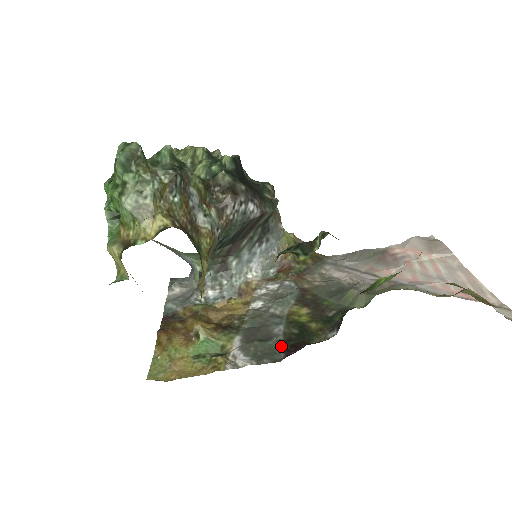
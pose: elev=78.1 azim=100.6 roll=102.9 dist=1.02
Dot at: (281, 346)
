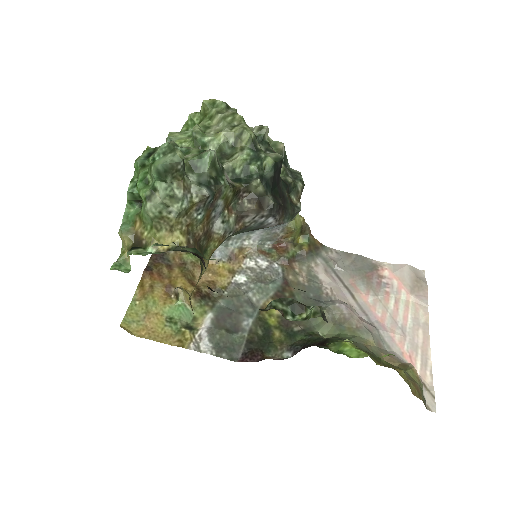
Dot at: (242, 345)
